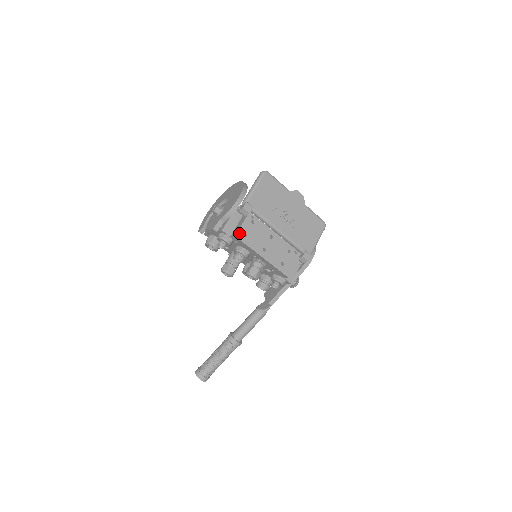
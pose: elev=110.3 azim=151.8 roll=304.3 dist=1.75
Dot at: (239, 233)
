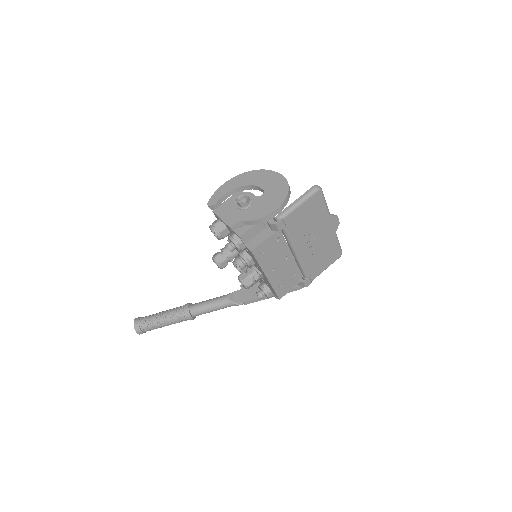
Dot at: (257, 249)
